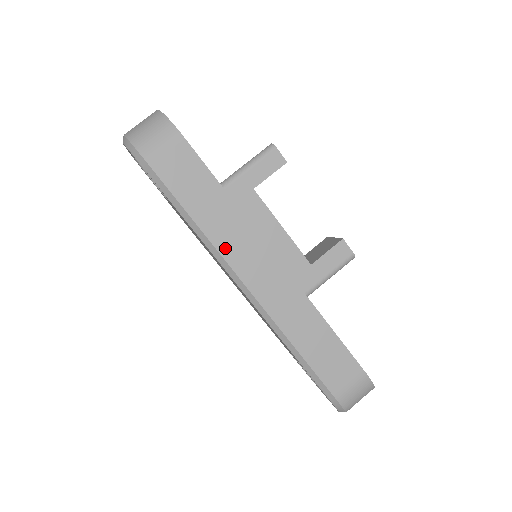
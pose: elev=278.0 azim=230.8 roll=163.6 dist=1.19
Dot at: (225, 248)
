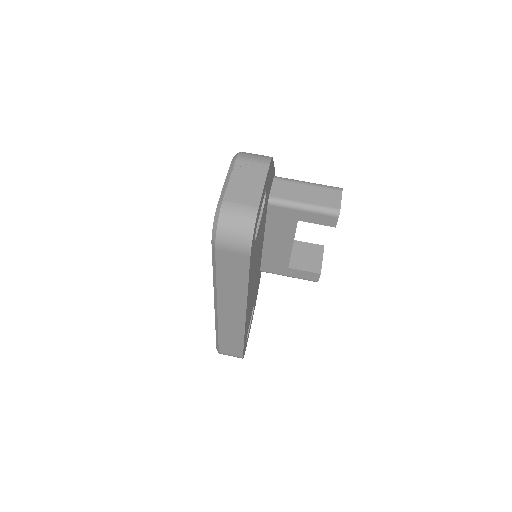
Dot at: (222, 296)
